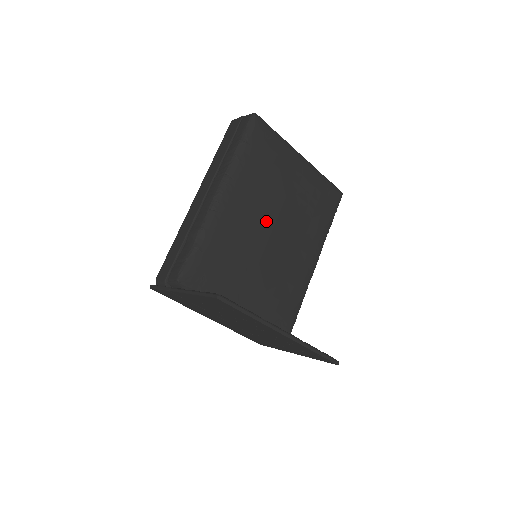
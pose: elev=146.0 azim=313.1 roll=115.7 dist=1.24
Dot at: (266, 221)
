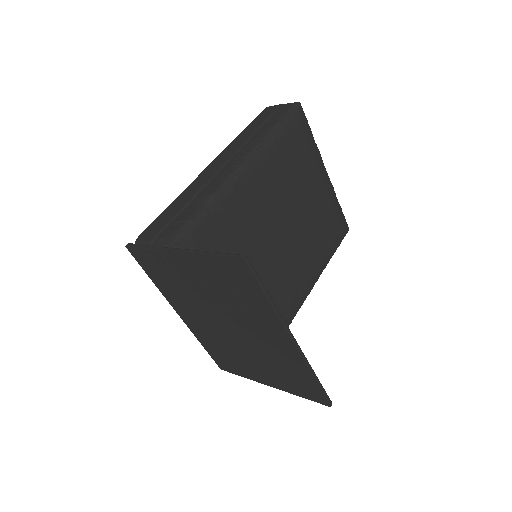
Dot at: (280, 219)
